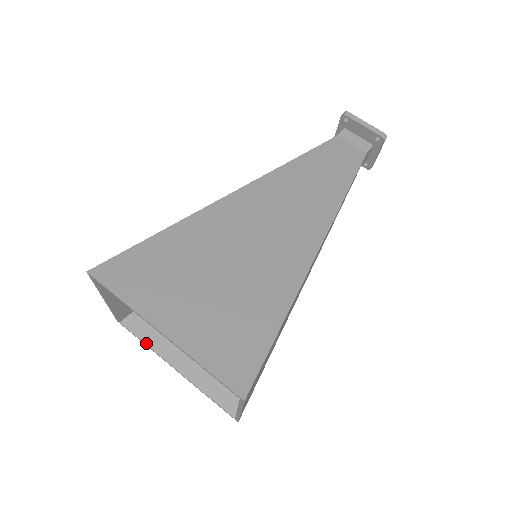
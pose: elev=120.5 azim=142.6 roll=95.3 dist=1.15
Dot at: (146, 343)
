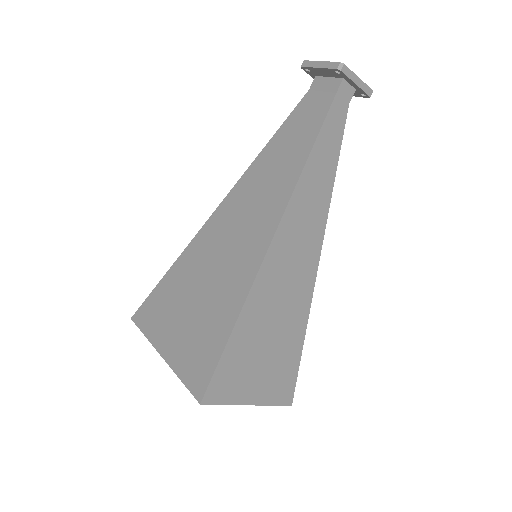
Dot at: occluded
